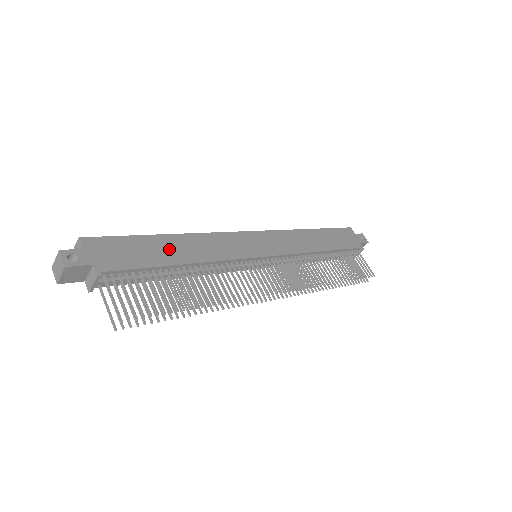
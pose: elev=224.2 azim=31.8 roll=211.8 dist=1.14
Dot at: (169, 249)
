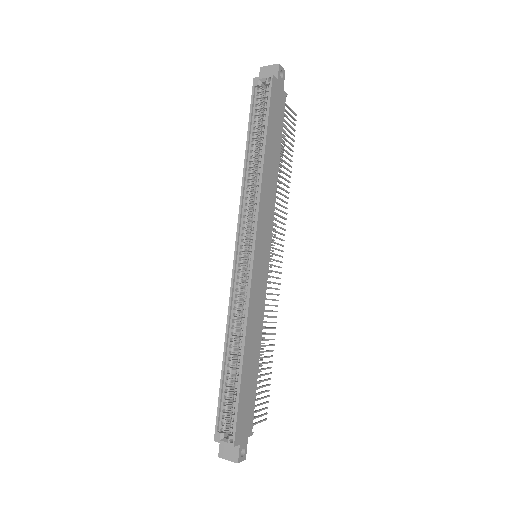
Dot at: (251, 365)
